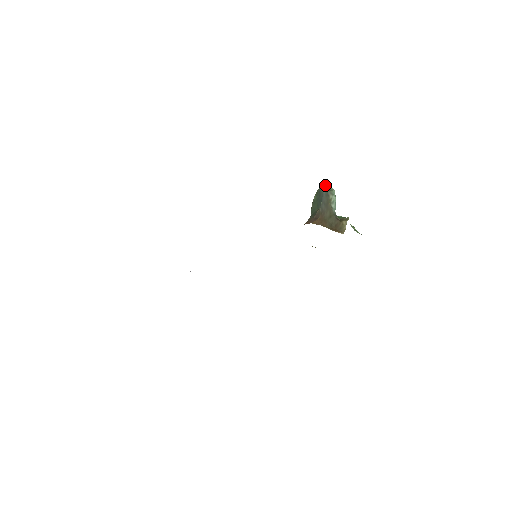
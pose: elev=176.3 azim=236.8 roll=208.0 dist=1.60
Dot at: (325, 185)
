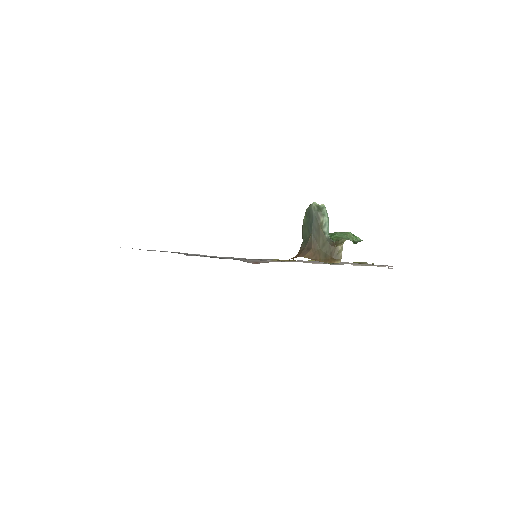
Dot at: (314, 203)
